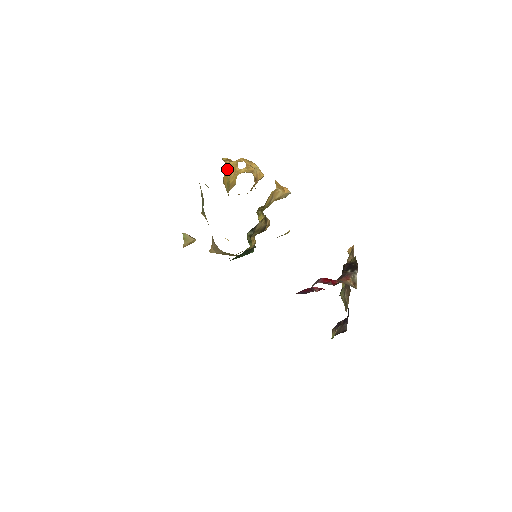
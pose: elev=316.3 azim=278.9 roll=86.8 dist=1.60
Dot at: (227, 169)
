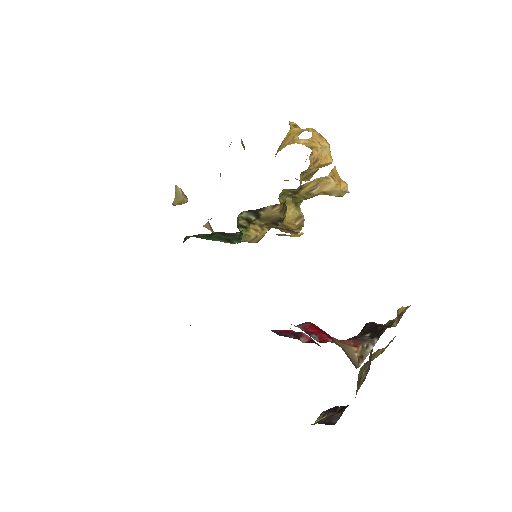
Dot at: (286, 135)
